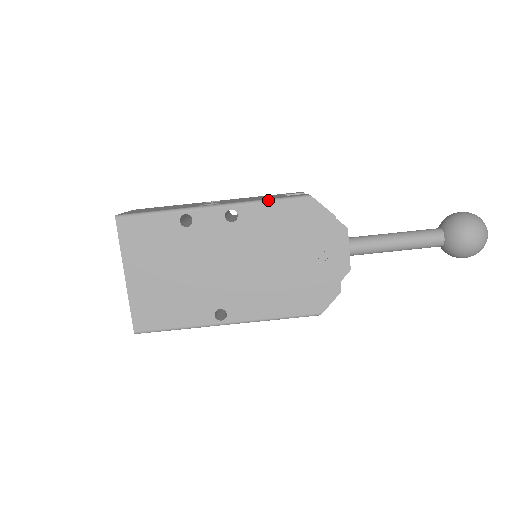
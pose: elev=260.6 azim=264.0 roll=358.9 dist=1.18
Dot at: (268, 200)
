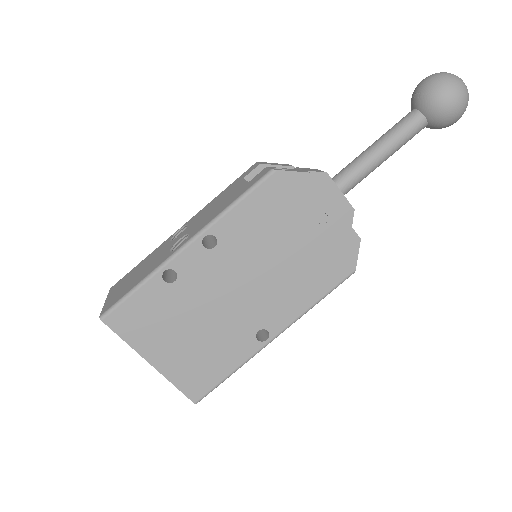
Dot at: (234, 203)
